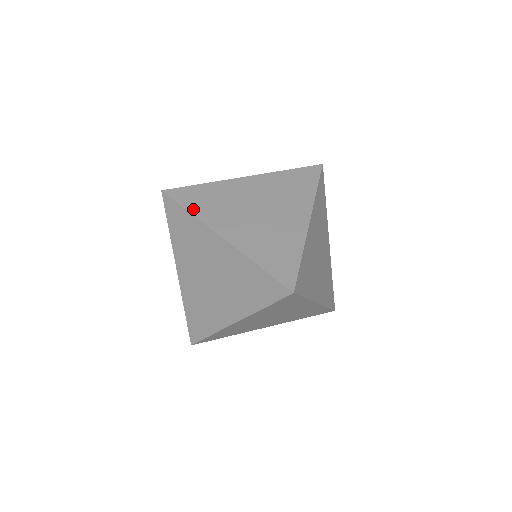
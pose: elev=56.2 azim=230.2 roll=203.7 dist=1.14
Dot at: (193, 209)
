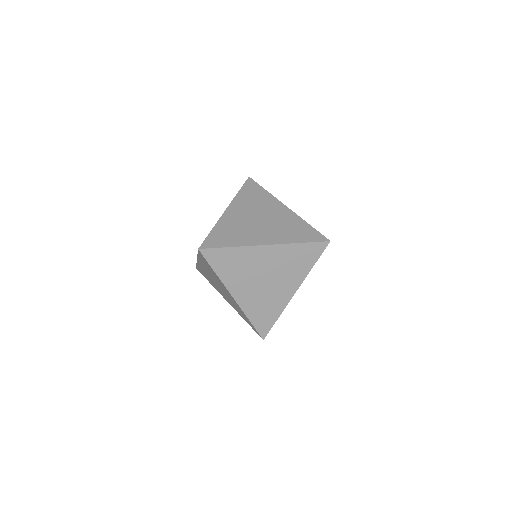
Dot at: (219, 271)
